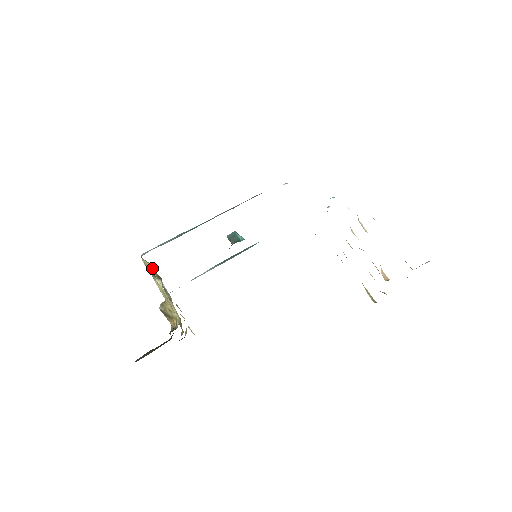
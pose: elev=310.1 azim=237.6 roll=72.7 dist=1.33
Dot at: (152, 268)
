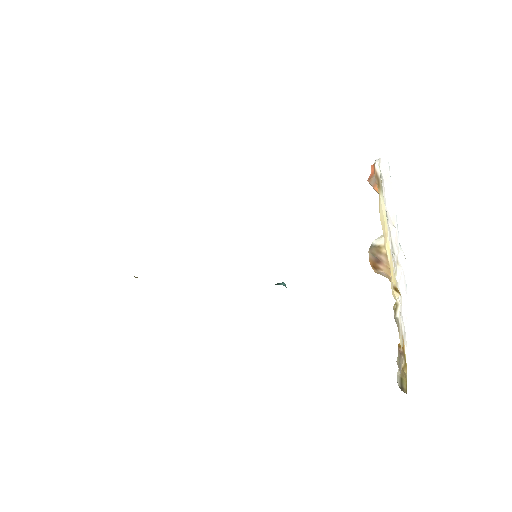
Dot at: occluded
